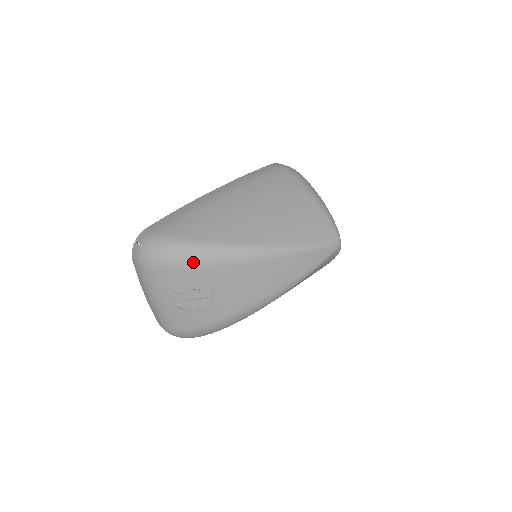
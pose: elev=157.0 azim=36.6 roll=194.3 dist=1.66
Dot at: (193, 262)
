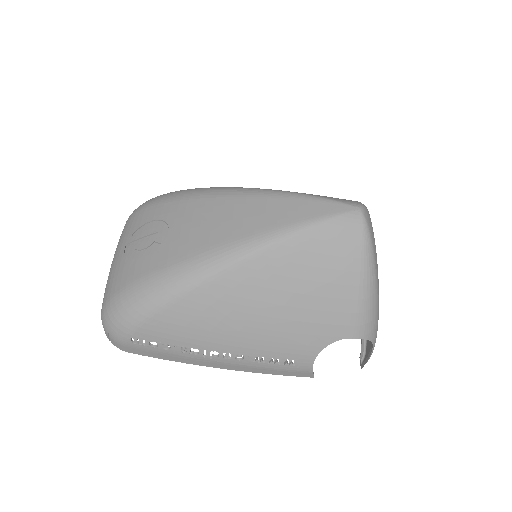
Dot at: (167, 198)
